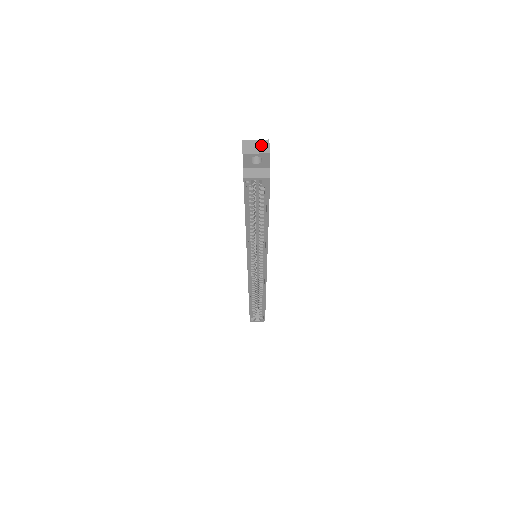
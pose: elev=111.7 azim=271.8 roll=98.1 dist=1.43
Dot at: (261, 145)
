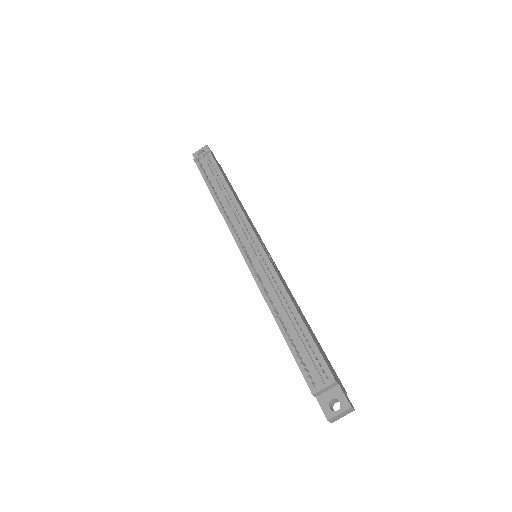
Dot at: (346, 413)
